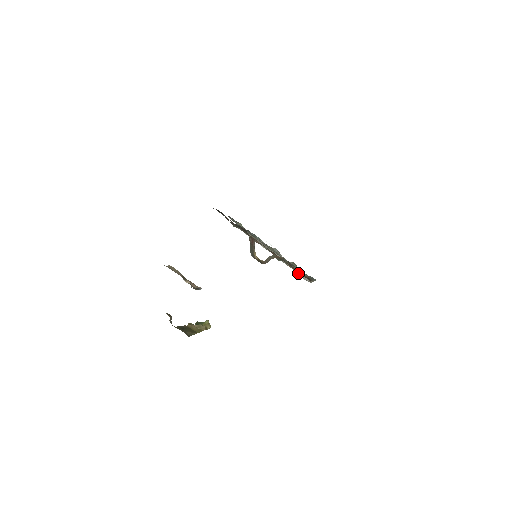
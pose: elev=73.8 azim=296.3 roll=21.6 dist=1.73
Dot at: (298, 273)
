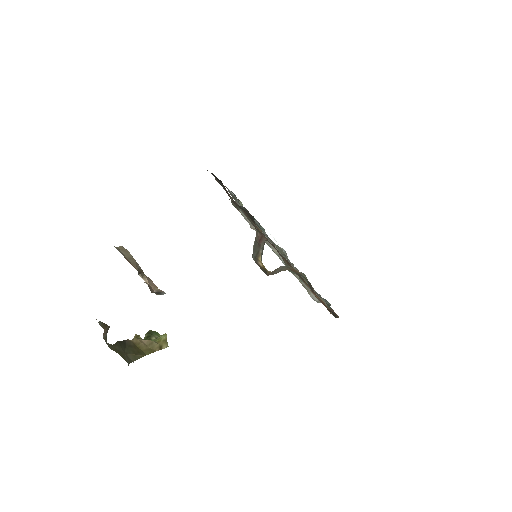
Dot at: (303, 286)
